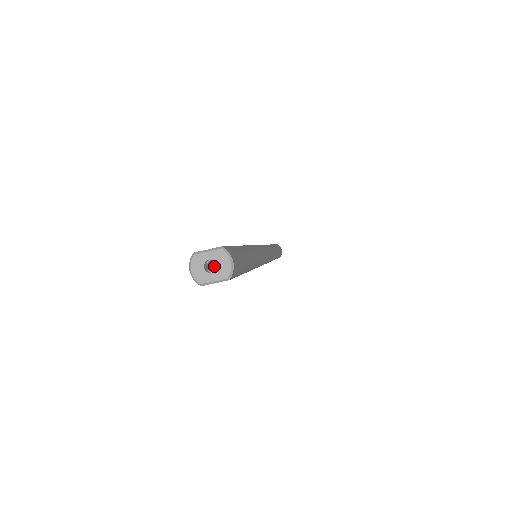
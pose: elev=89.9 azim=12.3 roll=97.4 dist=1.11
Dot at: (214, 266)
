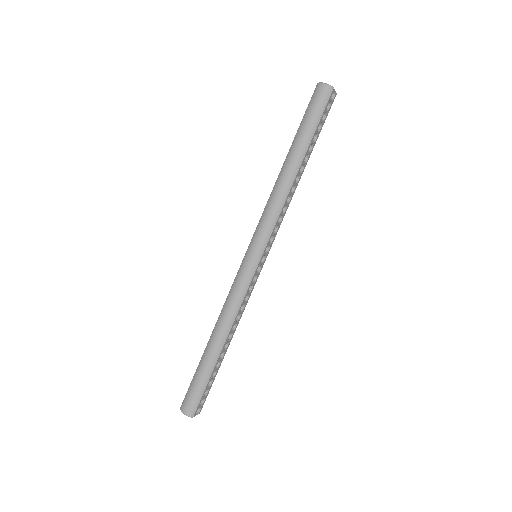
Dot at: occluded
